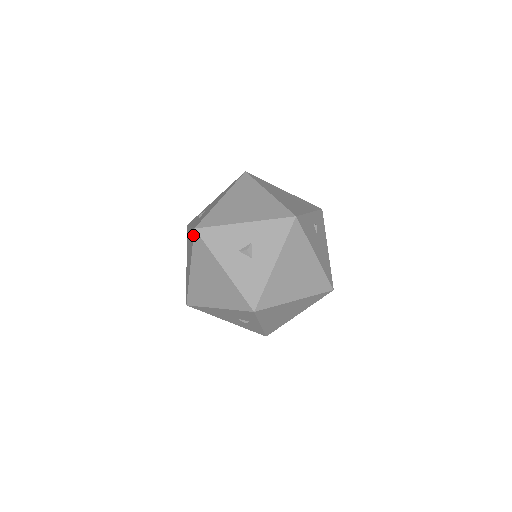
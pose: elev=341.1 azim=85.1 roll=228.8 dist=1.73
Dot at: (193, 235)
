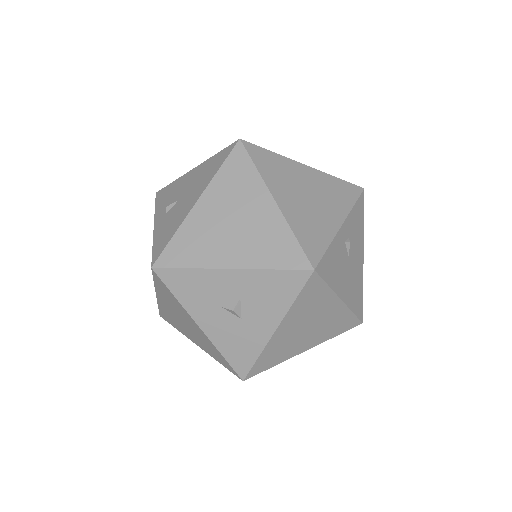
Dot at: occluded
